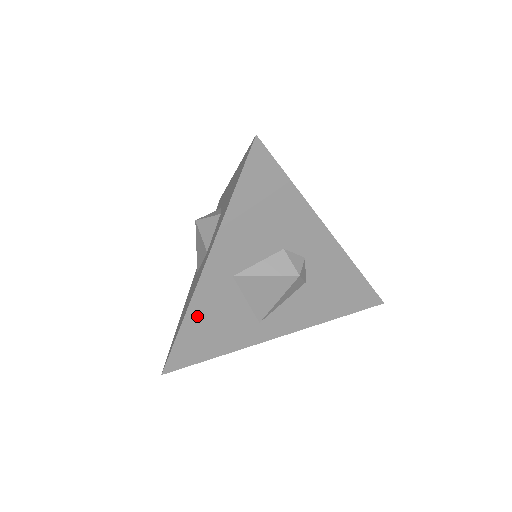
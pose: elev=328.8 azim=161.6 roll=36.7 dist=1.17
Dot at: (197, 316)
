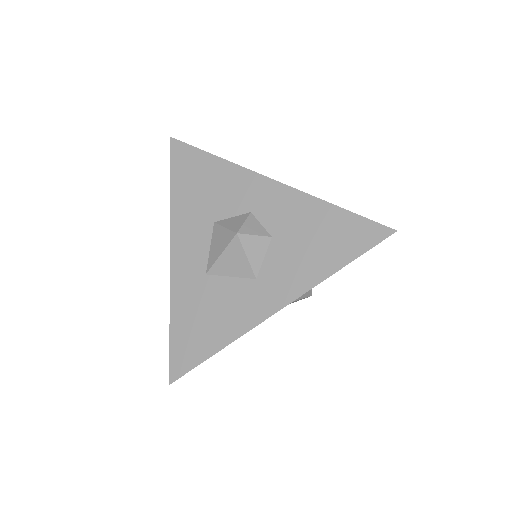
Dot at: occluded
